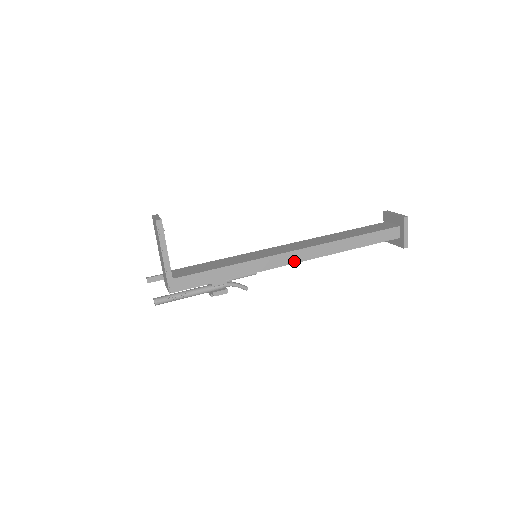
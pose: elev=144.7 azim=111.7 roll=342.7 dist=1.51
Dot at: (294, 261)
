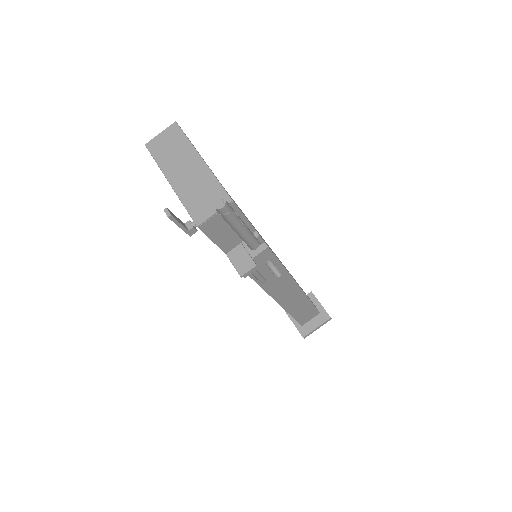
Dot at: (288, 273)
